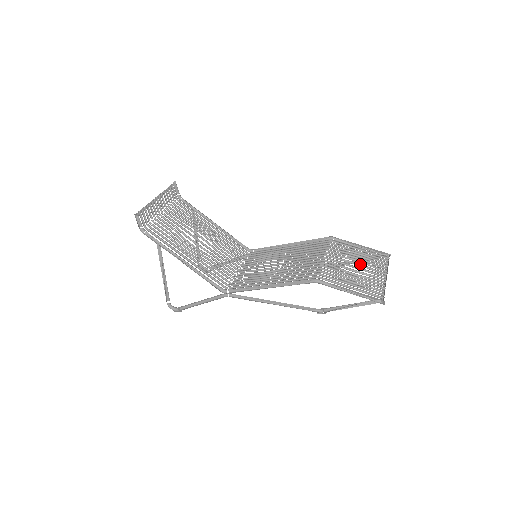
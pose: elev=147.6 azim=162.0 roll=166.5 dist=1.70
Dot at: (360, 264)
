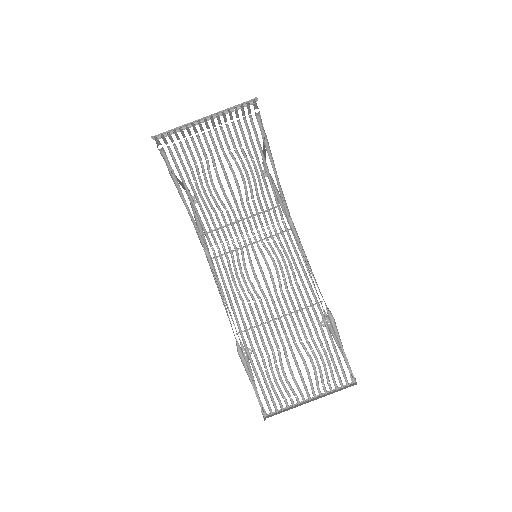
Dot at: (307, 370)
